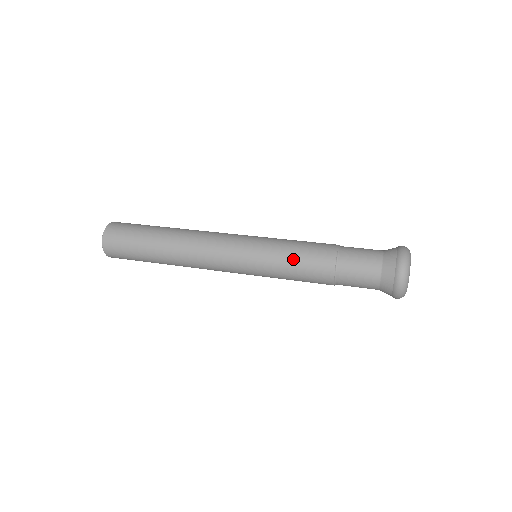
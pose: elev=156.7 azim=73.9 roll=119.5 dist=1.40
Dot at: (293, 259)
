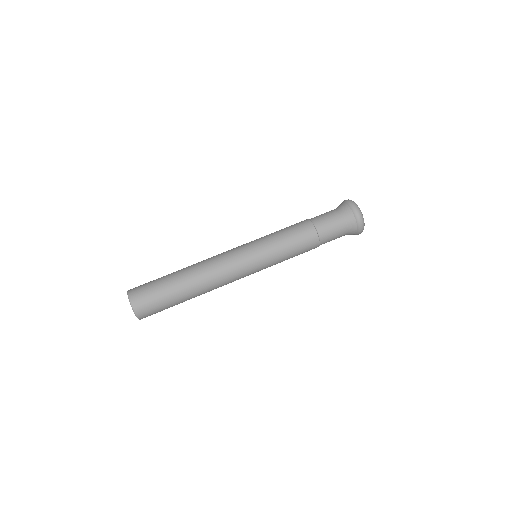
Dot at: (291, 252)
